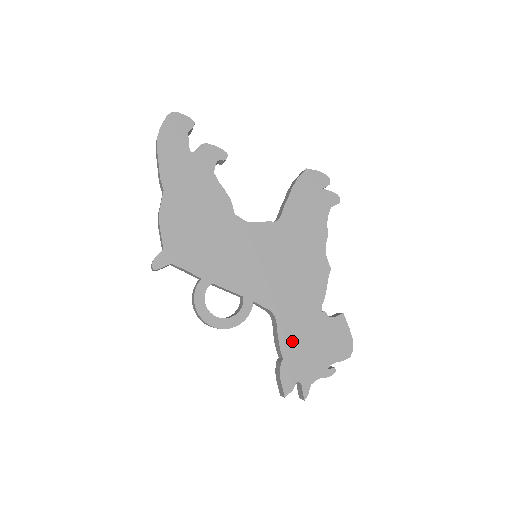
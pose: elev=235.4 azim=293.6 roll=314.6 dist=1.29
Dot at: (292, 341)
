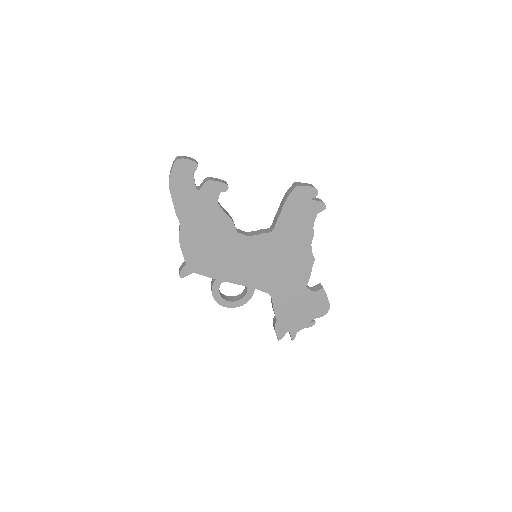
Dot at: (284, 309)
